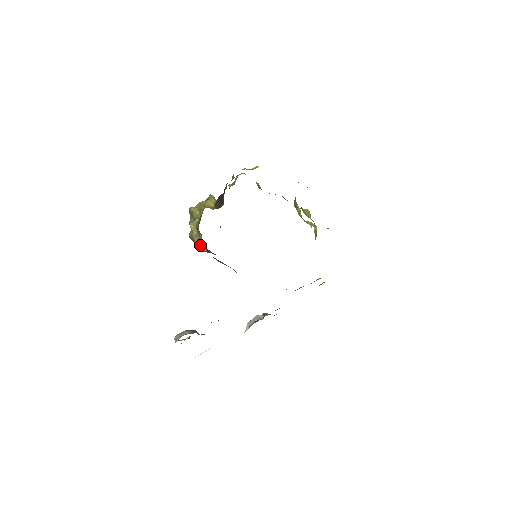
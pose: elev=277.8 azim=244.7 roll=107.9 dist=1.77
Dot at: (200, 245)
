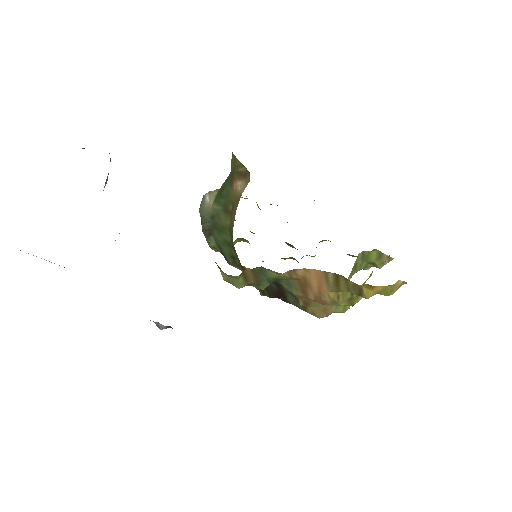
Dot at: (214, 193)
